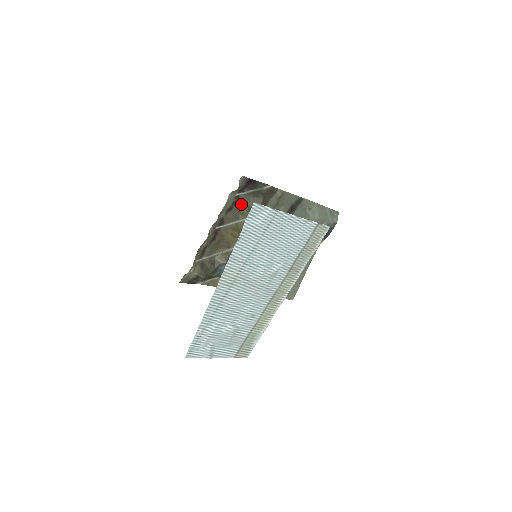
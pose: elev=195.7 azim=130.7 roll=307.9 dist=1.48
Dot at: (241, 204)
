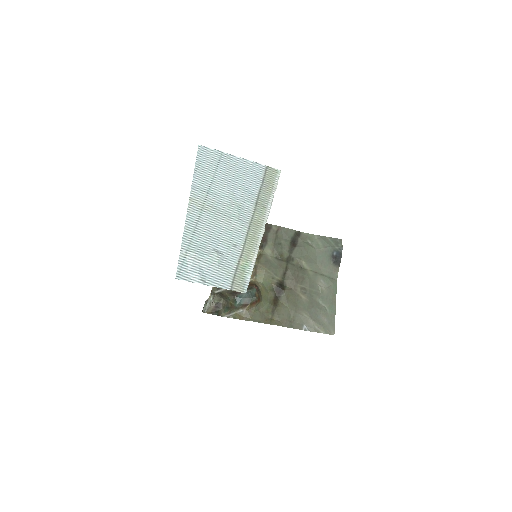
Dot at: occluded
